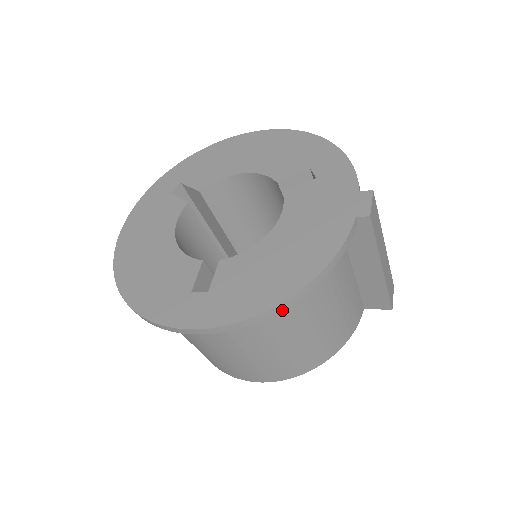
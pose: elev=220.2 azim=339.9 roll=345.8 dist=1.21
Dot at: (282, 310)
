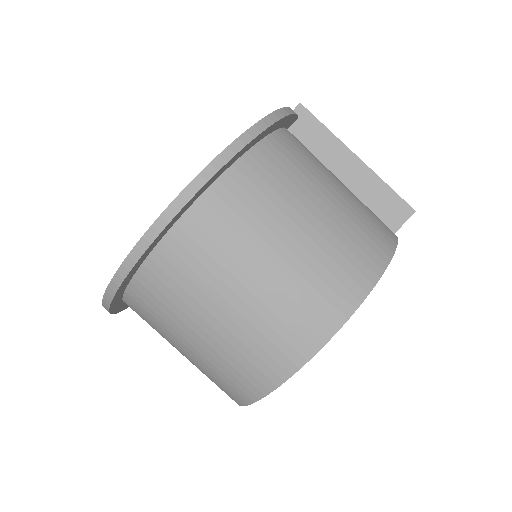
Dot at: (274, 164)
